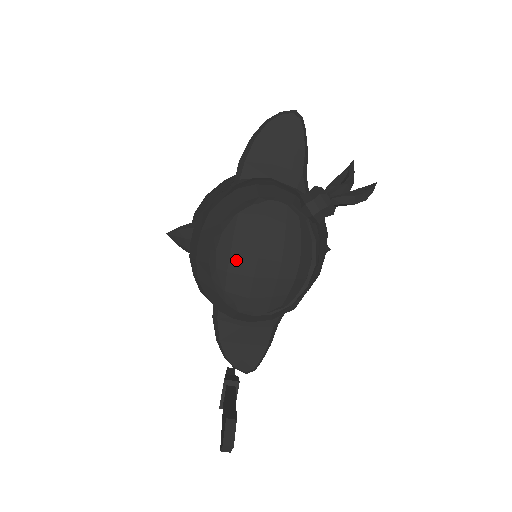
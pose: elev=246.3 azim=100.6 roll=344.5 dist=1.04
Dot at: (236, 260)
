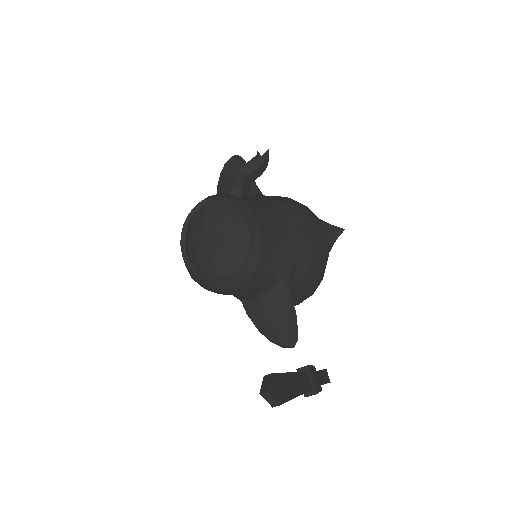
Dot at: (198, 250)
